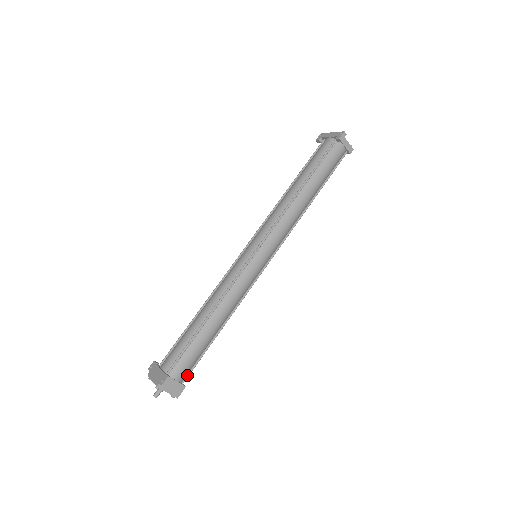
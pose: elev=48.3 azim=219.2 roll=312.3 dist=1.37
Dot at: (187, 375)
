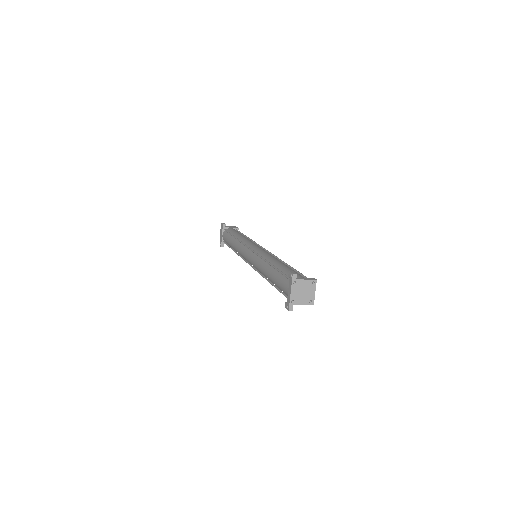
Dot at: occluded
